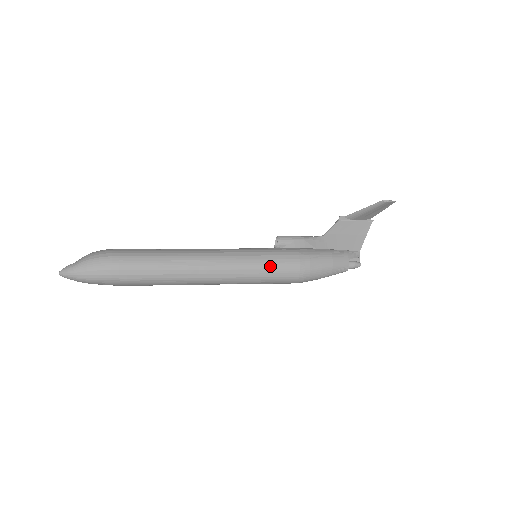
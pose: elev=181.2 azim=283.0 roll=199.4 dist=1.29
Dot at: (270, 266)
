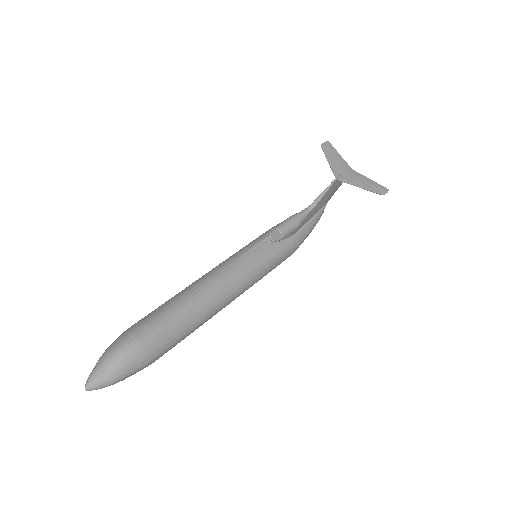
Dot at: occluded
